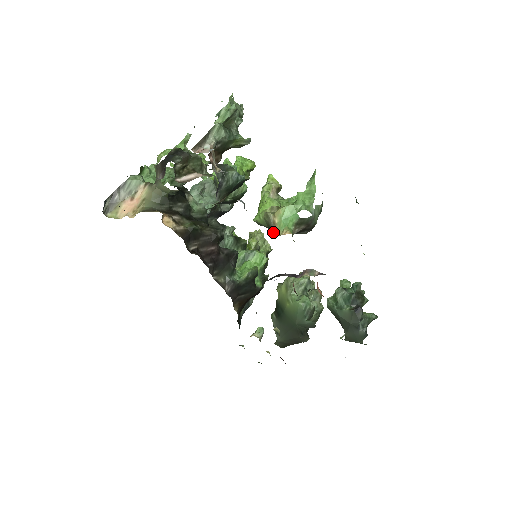
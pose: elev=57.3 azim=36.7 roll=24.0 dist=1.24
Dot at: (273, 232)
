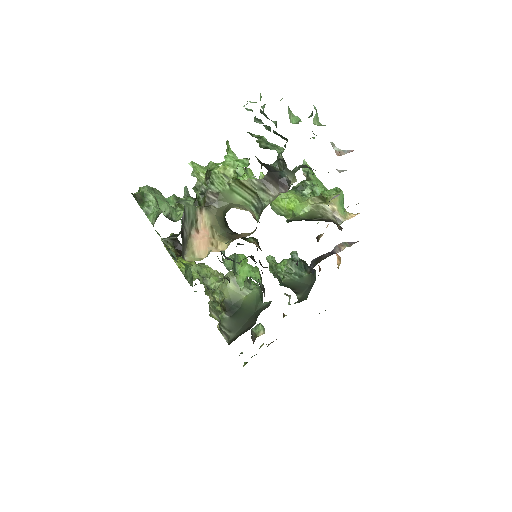
Dot at: (336, 218)
